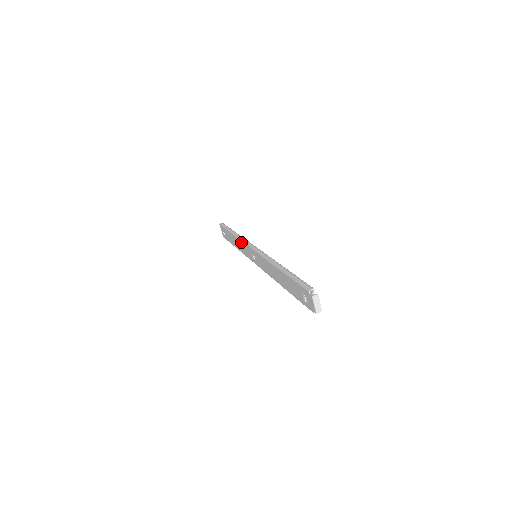
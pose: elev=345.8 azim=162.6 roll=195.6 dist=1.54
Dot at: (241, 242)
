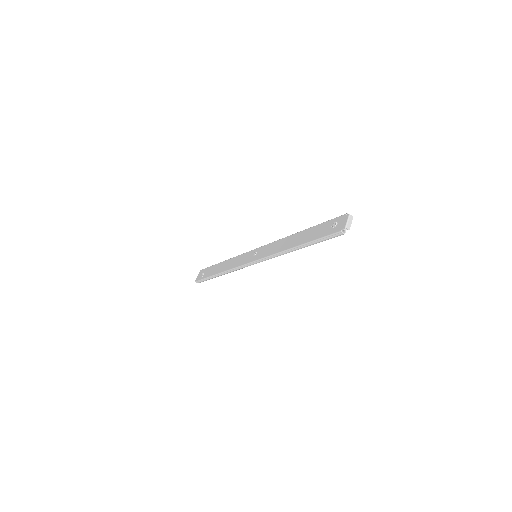
Dot at: (238, 256)
